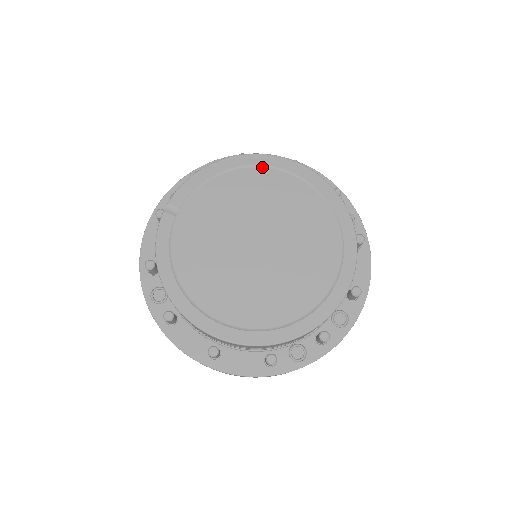
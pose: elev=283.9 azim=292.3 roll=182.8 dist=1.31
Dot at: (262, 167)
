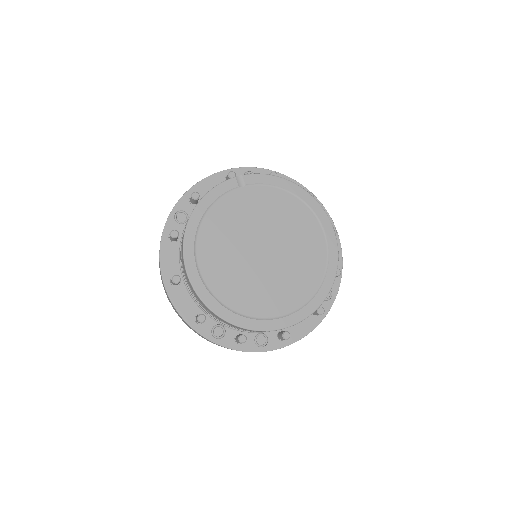
Dot at: (314, 213)
